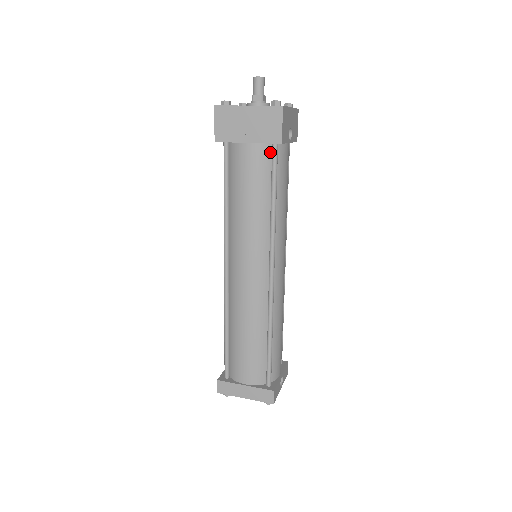
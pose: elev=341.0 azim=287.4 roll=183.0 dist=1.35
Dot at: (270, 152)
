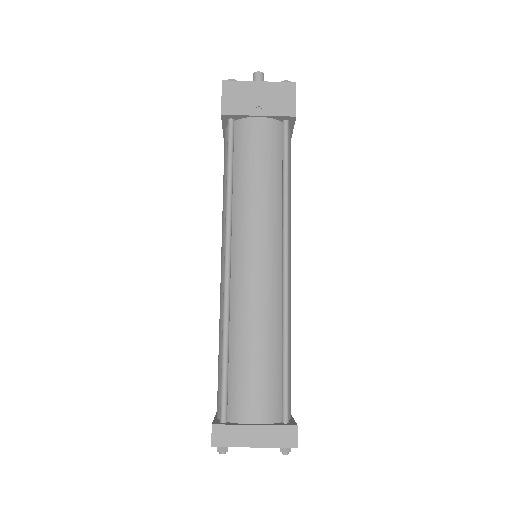
Dot at: (280, 130)
